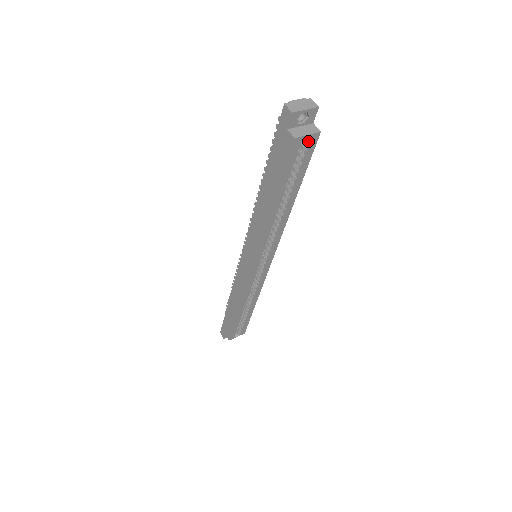
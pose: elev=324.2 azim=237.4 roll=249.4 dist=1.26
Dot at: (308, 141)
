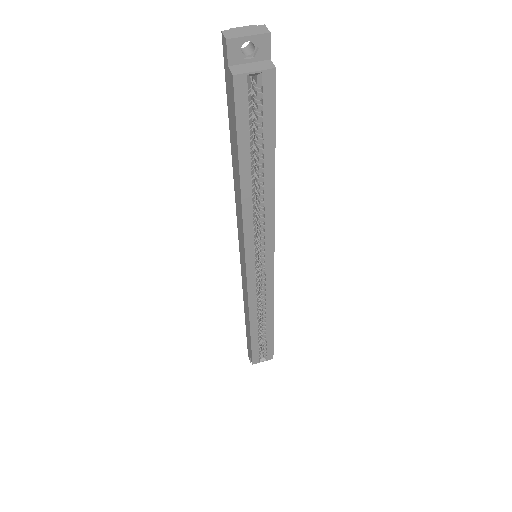
Dot at: (260, 82)
